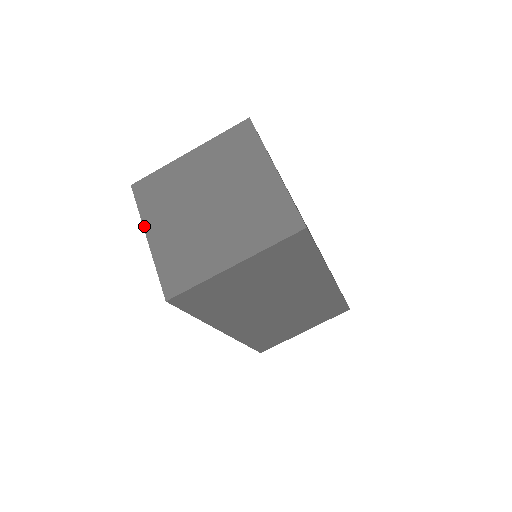
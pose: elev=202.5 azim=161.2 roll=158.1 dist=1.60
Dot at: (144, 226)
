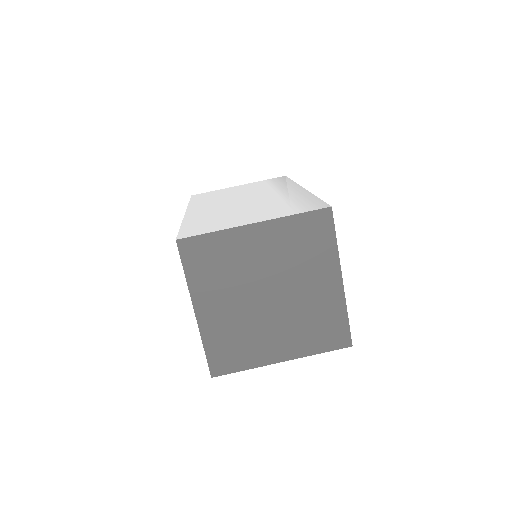
Dot at: (192, 297)
